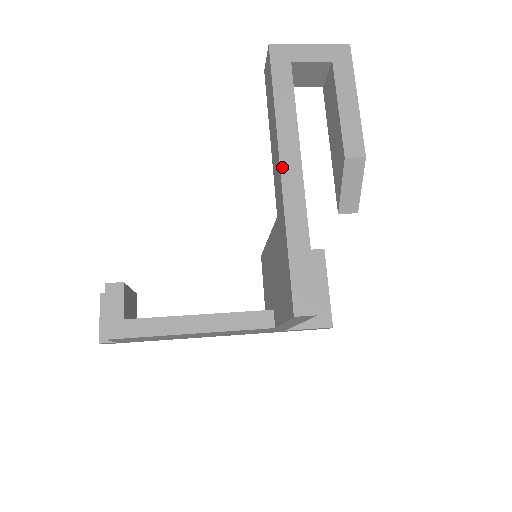
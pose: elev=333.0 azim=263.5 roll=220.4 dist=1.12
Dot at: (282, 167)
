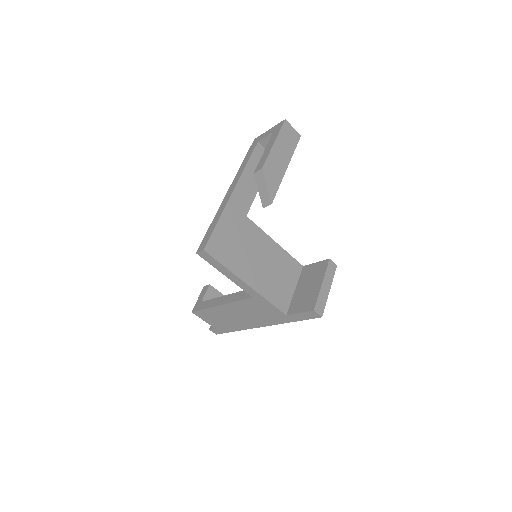
Dot at: (229, 189)
